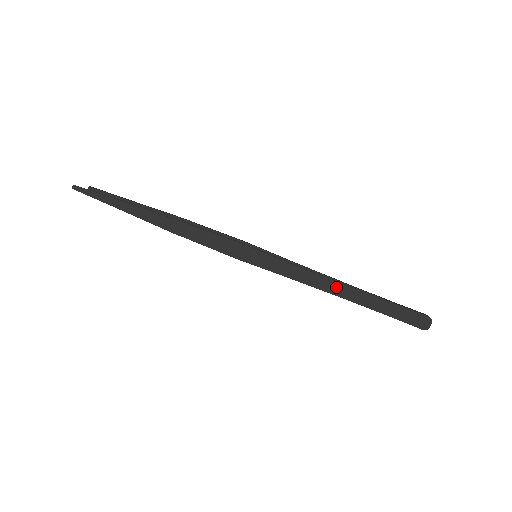
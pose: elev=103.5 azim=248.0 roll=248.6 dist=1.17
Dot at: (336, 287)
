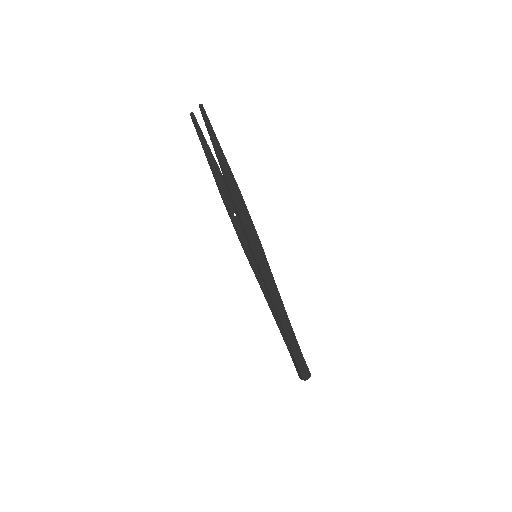
Dot at: (283, 314)
